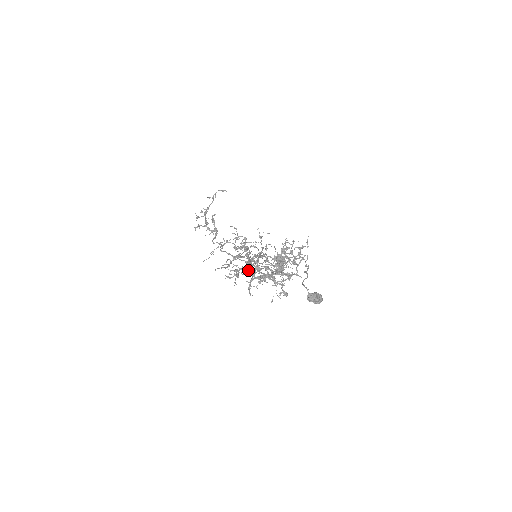
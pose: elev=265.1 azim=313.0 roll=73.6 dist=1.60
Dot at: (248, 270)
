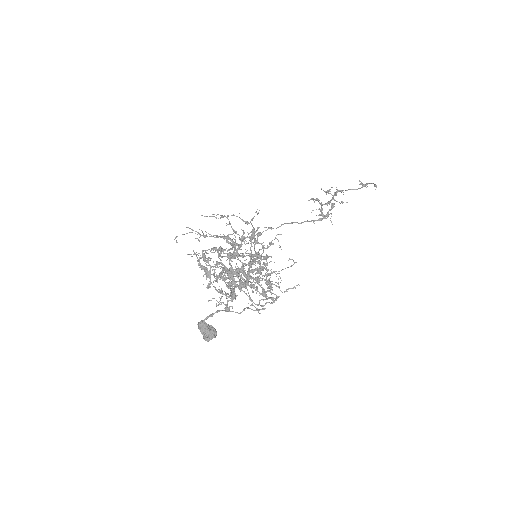
Dot at: (228, 258)
